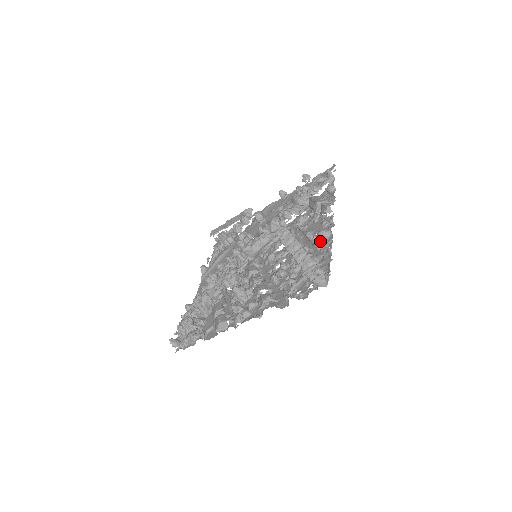
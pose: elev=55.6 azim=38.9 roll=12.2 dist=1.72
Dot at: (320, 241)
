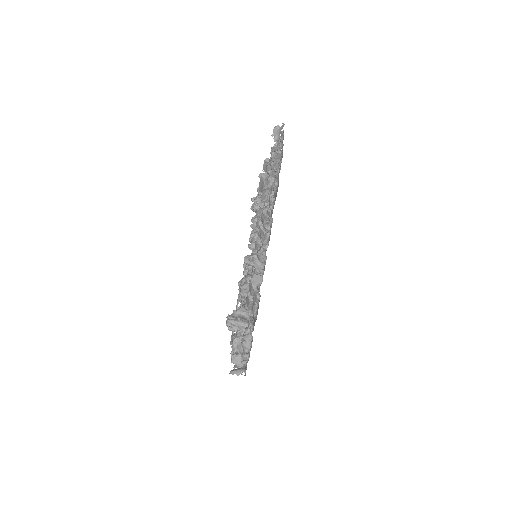
Dot at: occluded
